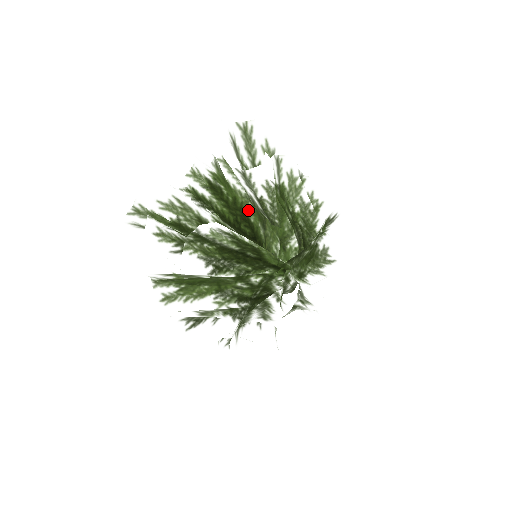
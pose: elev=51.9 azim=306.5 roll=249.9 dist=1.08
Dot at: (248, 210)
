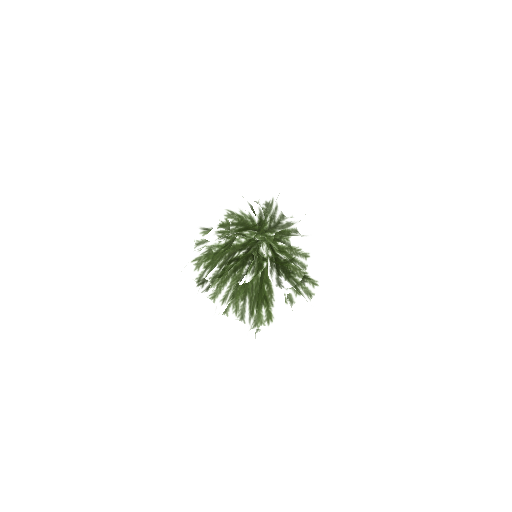
Dot at: occluded
